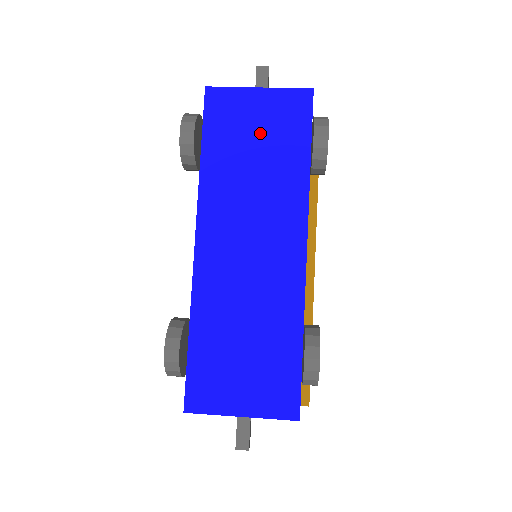
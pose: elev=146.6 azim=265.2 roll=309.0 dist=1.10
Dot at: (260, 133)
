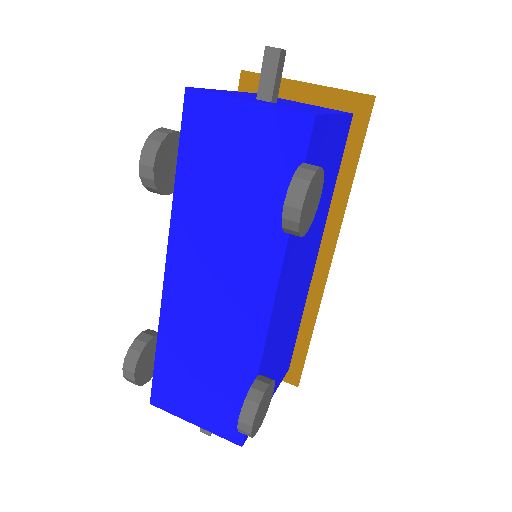
Dot at: (241, 163)
